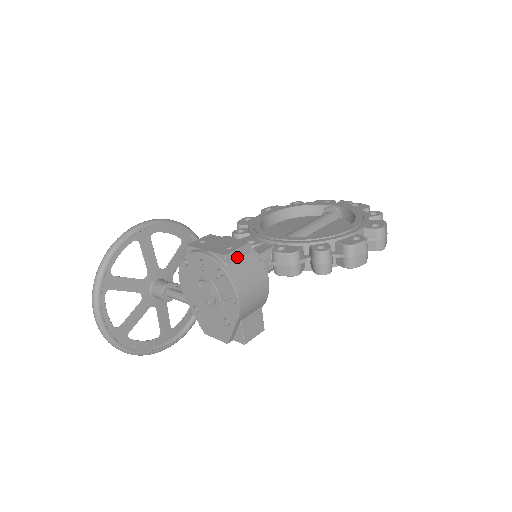
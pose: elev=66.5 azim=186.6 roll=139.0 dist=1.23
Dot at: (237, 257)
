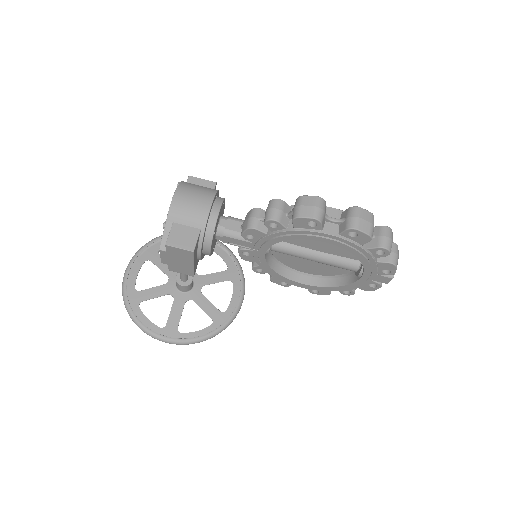
Dot at: (199, 184)
